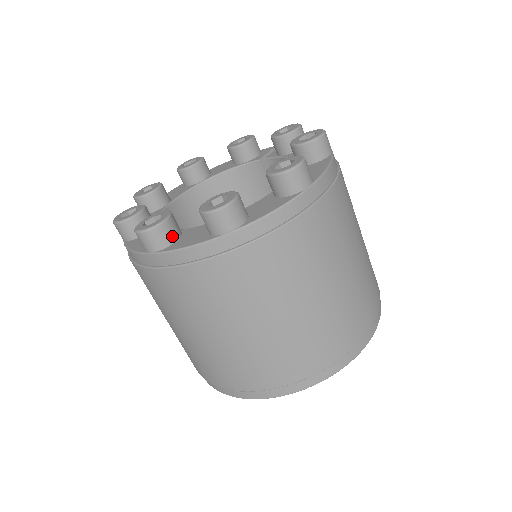
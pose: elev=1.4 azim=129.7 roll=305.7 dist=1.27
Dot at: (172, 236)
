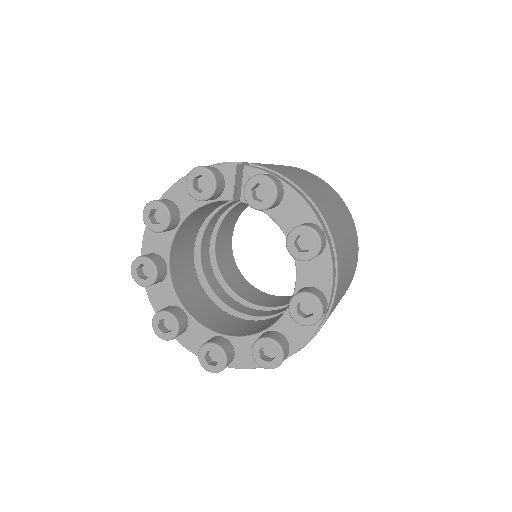
Dot at: (232, 359)
